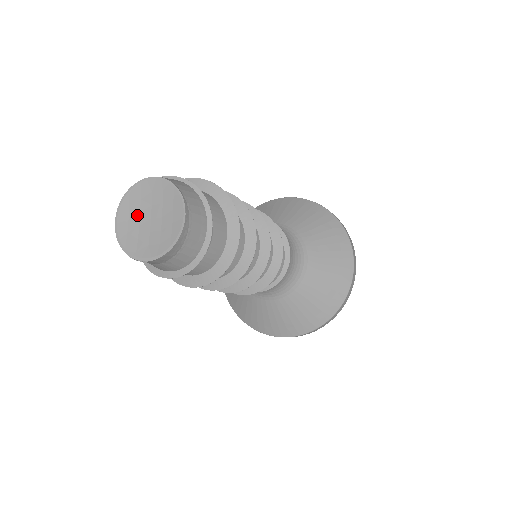
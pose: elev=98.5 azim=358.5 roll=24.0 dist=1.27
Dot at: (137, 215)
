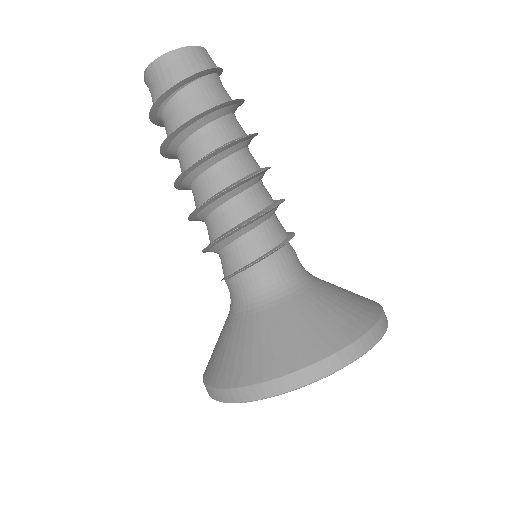
Dot at: occluded
